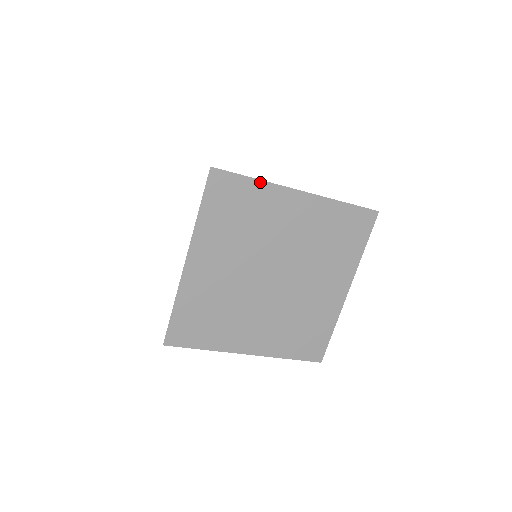
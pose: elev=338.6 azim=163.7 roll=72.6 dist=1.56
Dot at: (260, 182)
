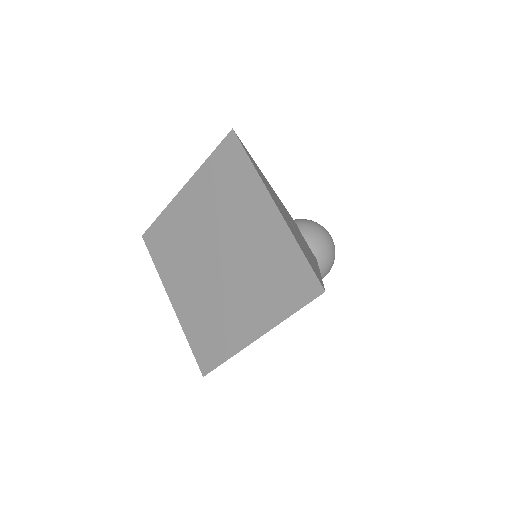
Dot at: (163, 213)
